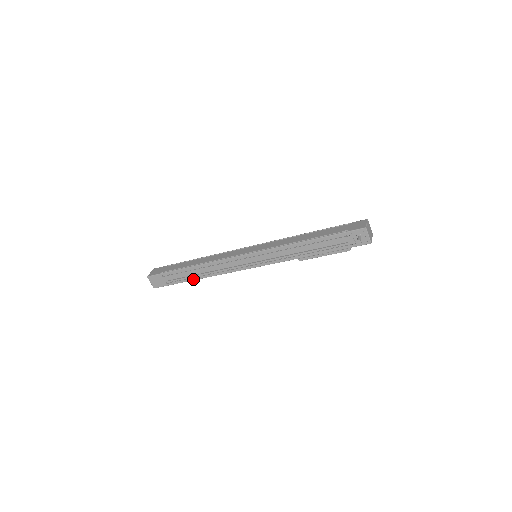
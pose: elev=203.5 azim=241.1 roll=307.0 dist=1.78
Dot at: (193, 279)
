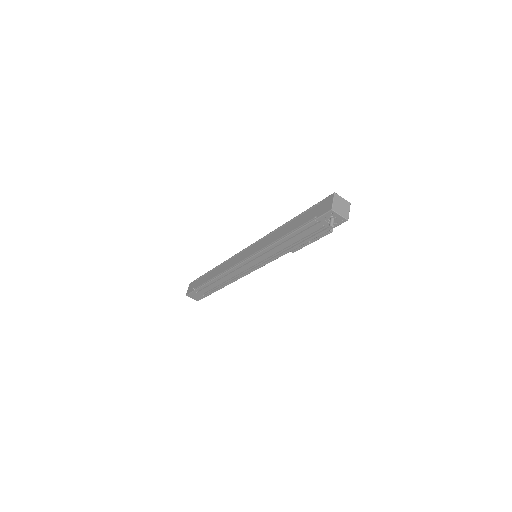
Dot at: (220, 288)
